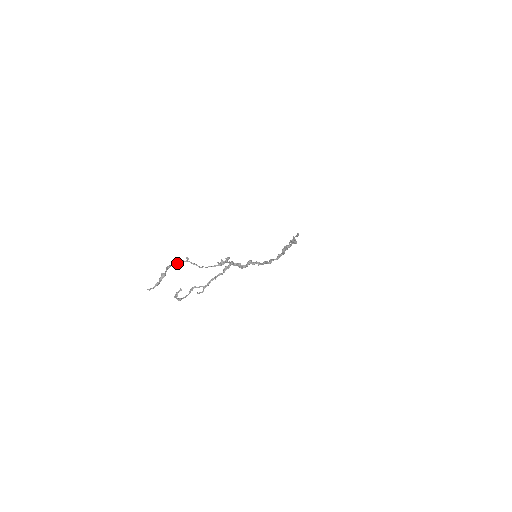
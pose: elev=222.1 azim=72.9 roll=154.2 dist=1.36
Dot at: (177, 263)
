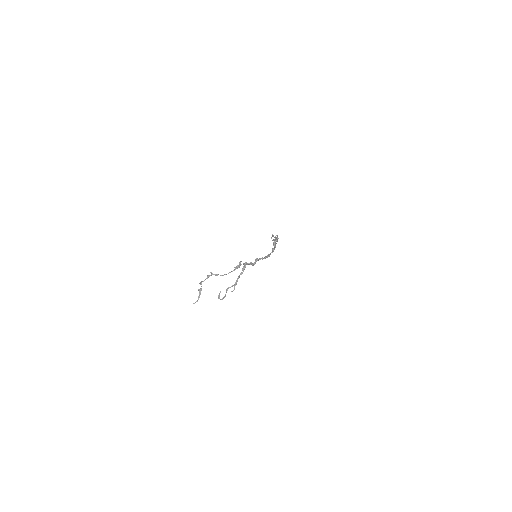
Dot at: occluded
